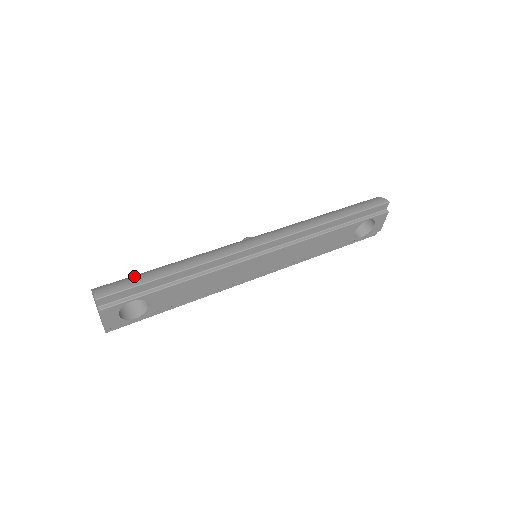
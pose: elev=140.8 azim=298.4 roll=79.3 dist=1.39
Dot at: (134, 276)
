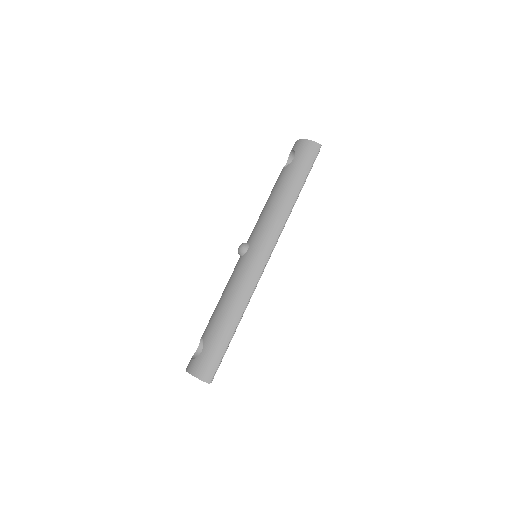
Dot at: (212, 348)
